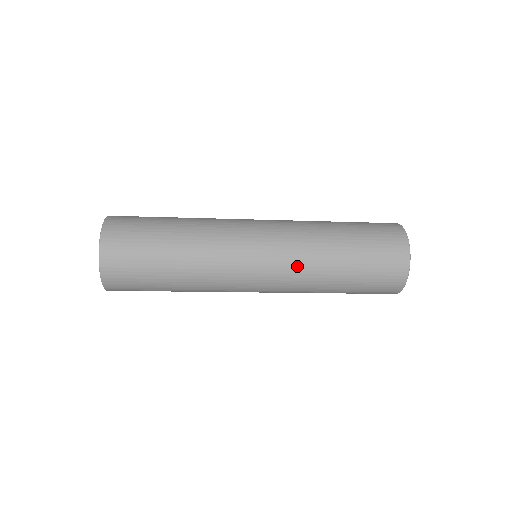
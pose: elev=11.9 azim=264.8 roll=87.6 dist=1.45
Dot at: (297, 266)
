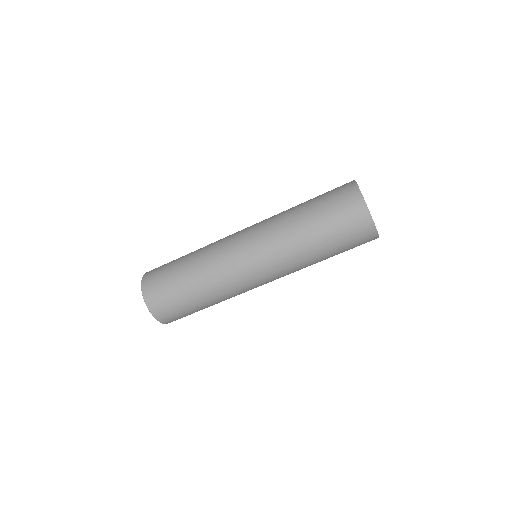
Dot at: (269, 224)
